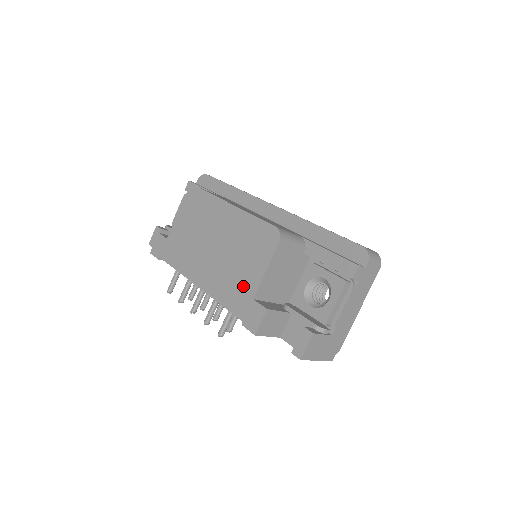
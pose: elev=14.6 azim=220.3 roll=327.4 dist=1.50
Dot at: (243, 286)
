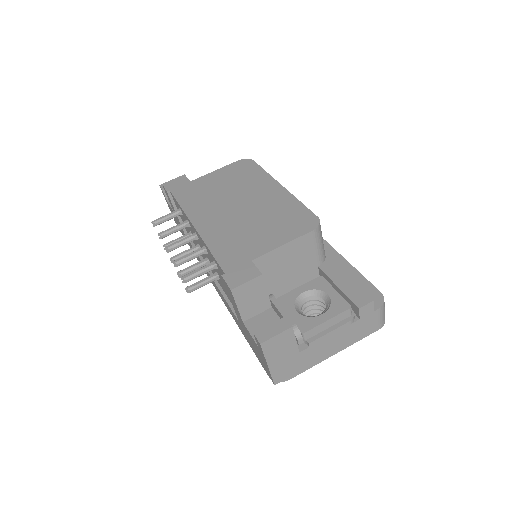
Dot at: (248, 246)
